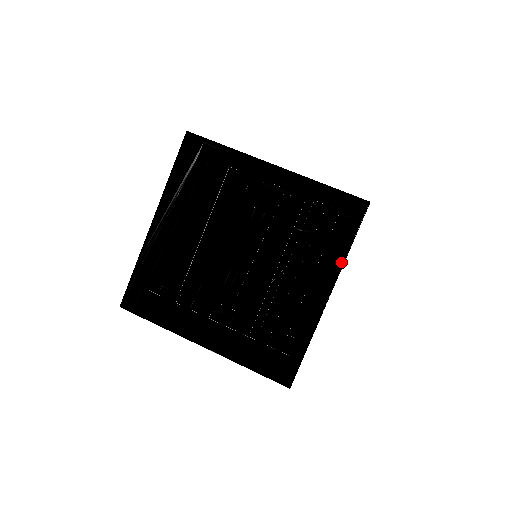
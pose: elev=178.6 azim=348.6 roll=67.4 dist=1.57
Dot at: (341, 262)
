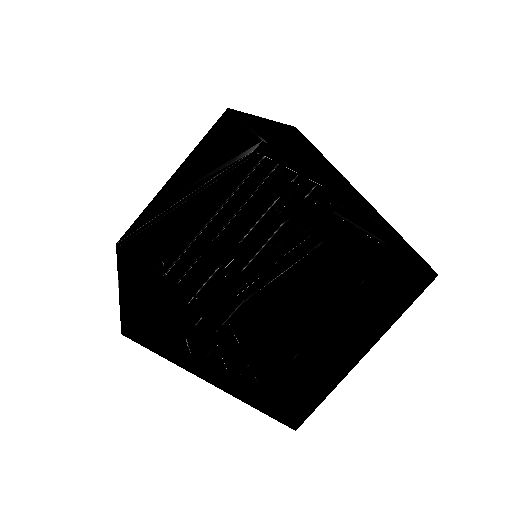
Dot at: (273, 228)
